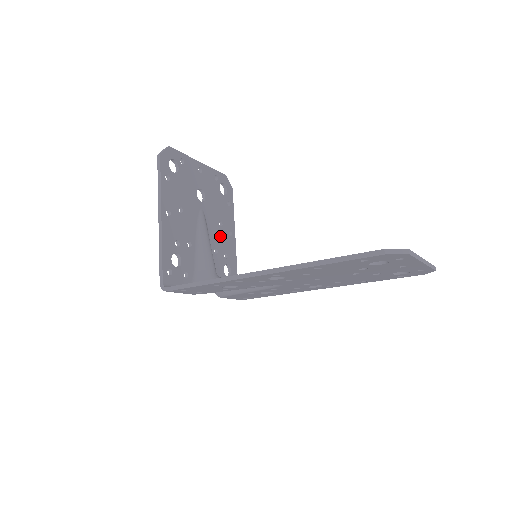
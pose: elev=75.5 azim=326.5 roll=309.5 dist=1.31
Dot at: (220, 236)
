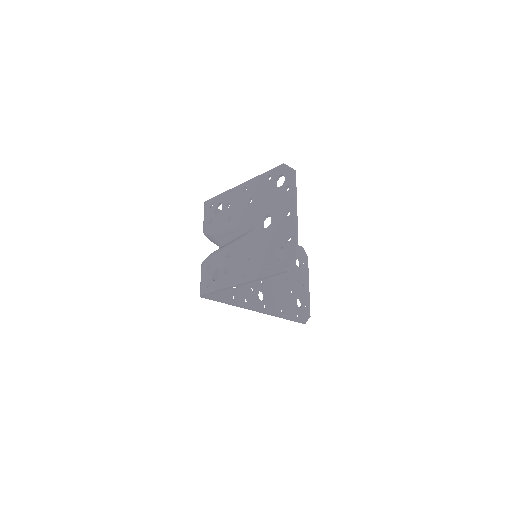
Dot at: occluded
